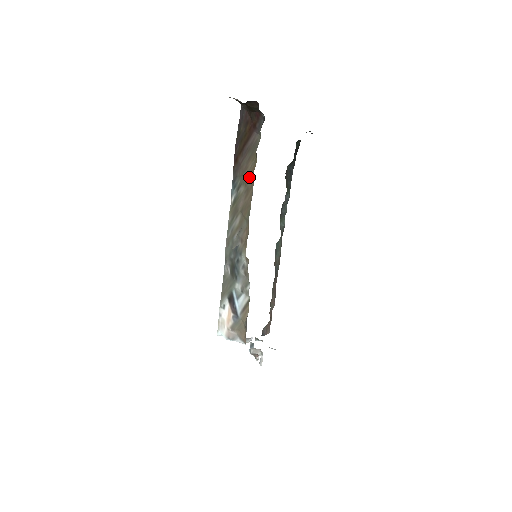
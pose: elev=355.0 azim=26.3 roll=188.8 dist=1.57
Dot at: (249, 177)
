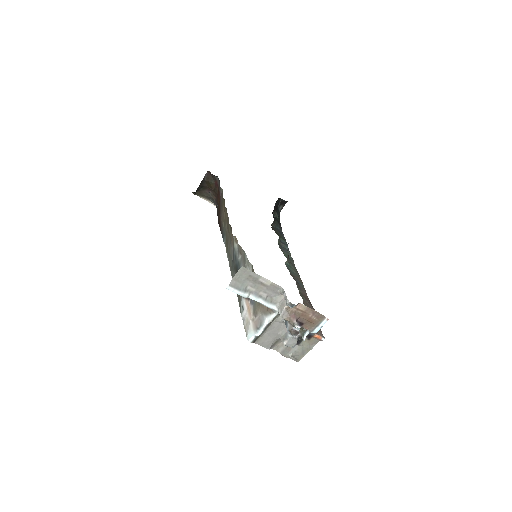
Dot at: (225, 213)
